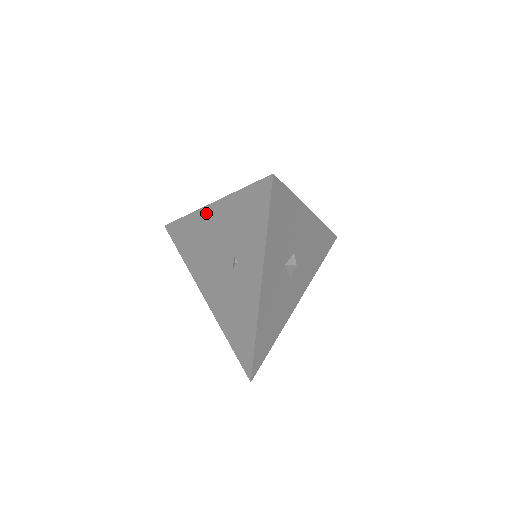
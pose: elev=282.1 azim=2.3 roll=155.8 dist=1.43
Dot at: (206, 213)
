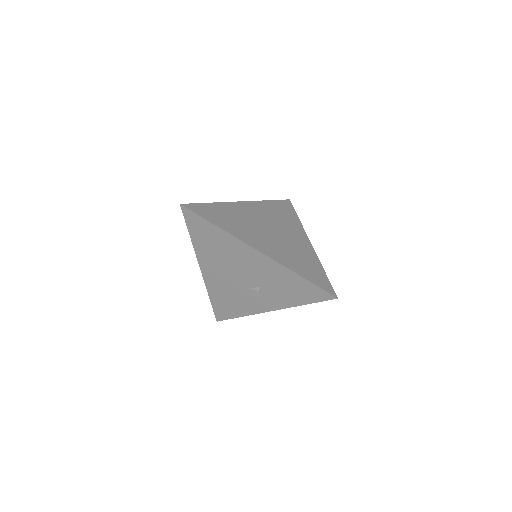
Dot at: (251, 251)
